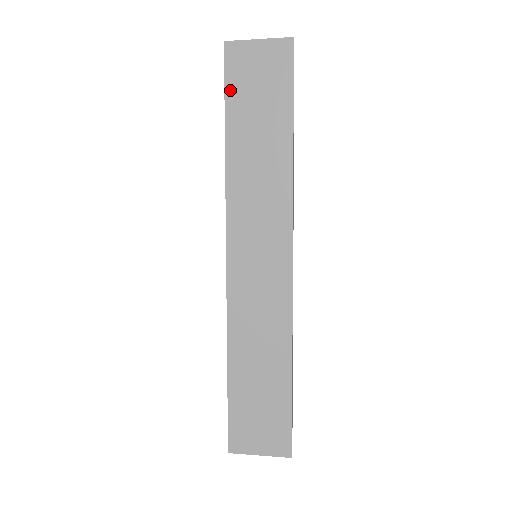
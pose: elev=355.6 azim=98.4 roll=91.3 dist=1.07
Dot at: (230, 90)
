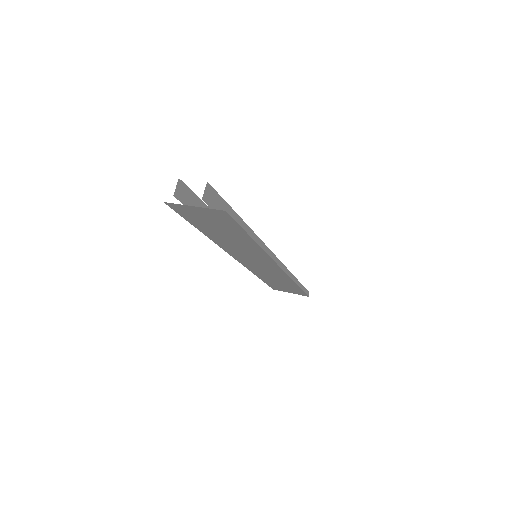
Dot at: (188, 219)
